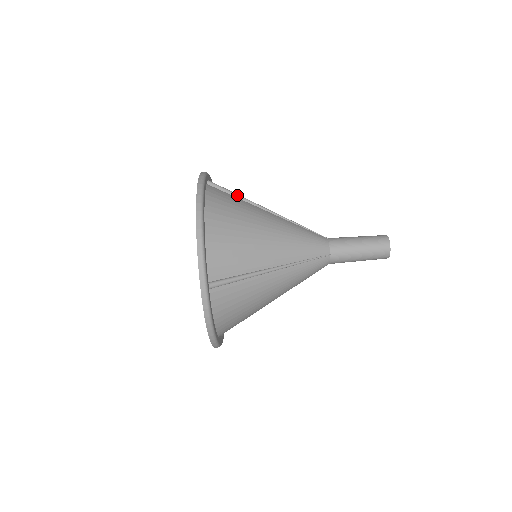
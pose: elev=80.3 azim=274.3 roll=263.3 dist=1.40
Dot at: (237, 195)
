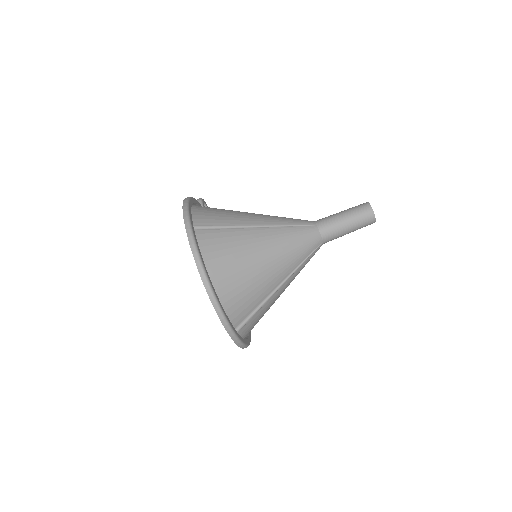
Dot at: (225, 227)
